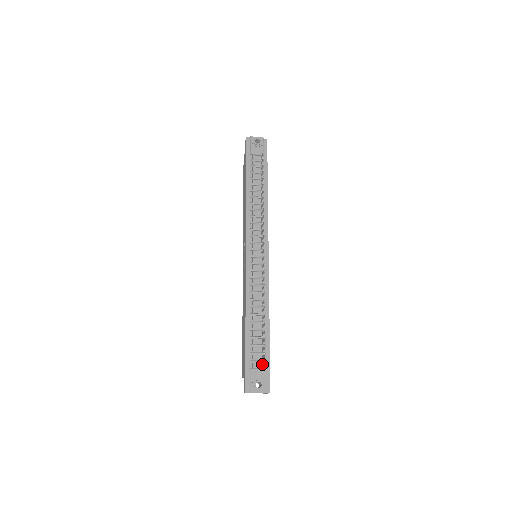
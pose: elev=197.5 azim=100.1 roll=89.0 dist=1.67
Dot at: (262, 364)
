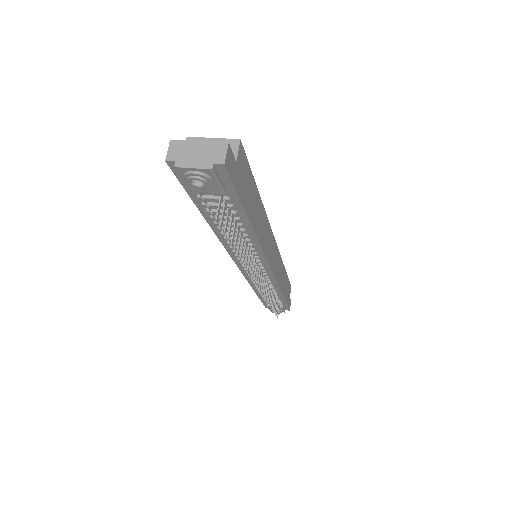
Dot at: (279, 304)
